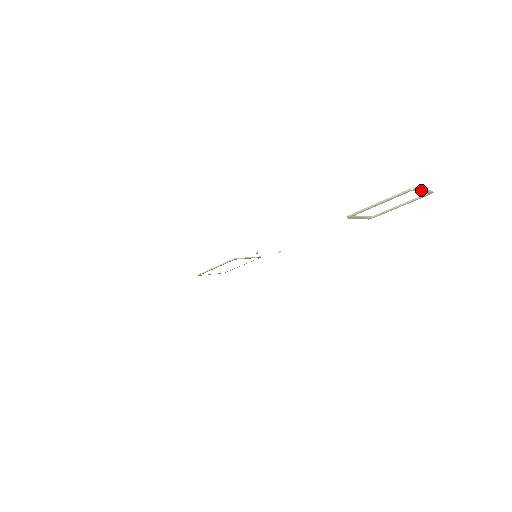
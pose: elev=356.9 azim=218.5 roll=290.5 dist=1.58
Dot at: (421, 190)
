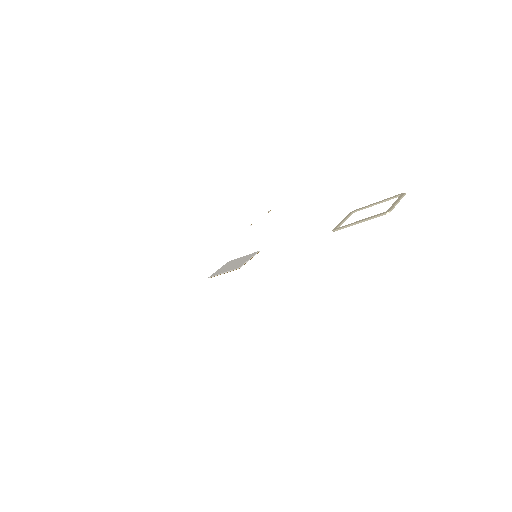
Dot at: occluded
